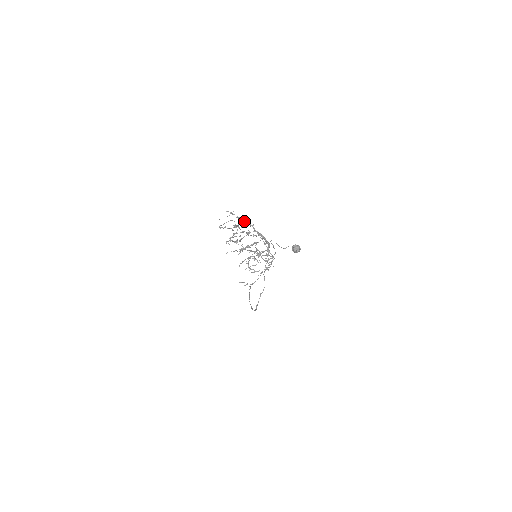
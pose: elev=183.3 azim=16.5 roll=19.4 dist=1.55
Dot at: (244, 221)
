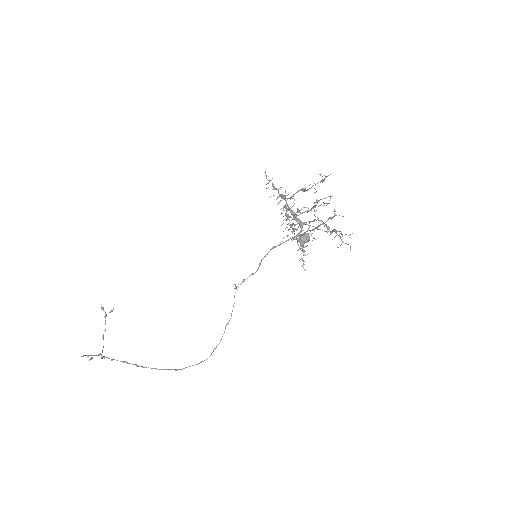
Dot at: occluded
